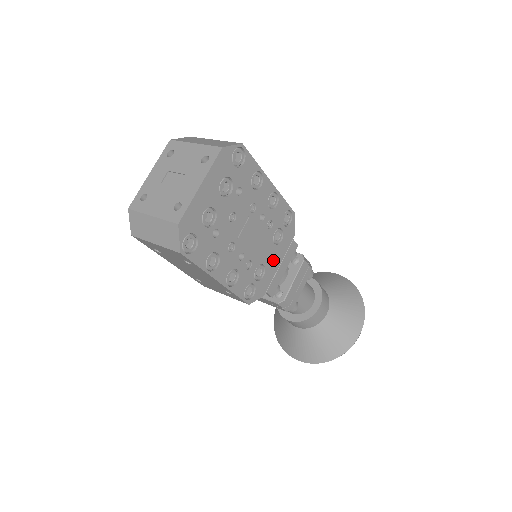
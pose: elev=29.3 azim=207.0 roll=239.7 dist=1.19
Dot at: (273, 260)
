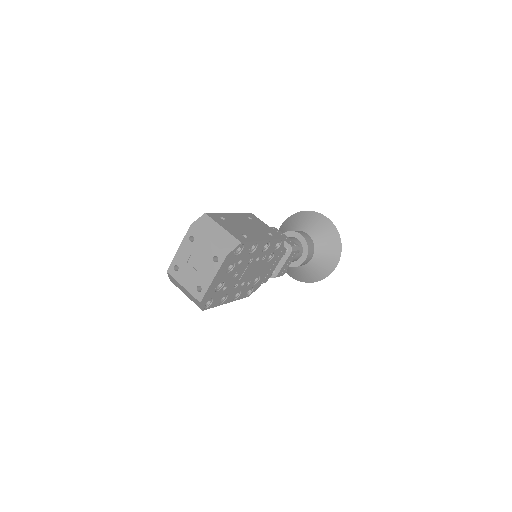
Dot at: (267, 269)
